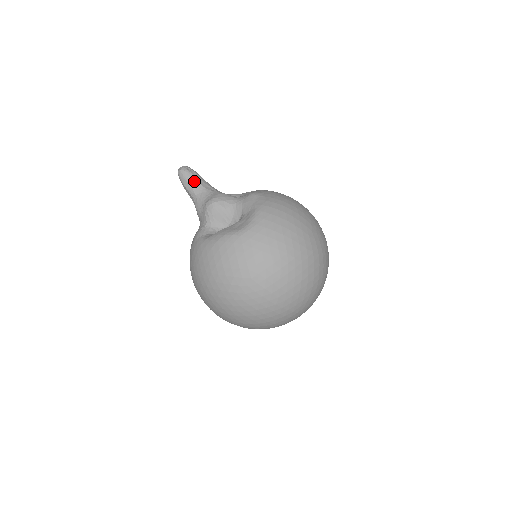
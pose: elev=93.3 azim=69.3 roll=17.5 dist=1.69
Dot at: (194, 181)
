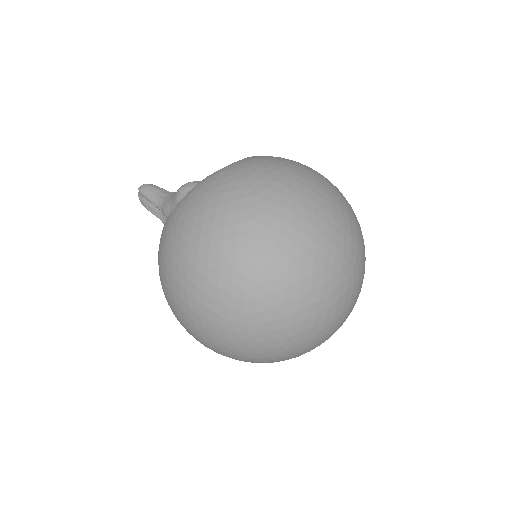
Dot at: (159, 189)
